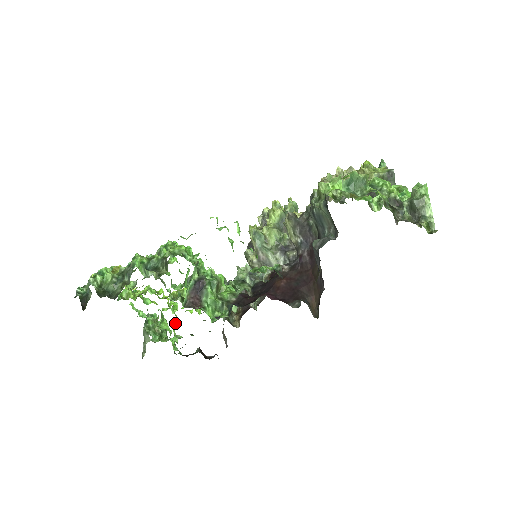
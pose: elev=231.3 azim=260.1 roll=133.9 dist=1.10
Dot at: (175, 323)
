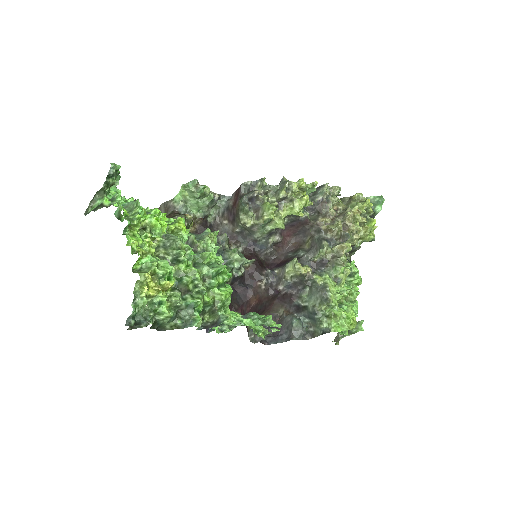
Dot at: occluded
